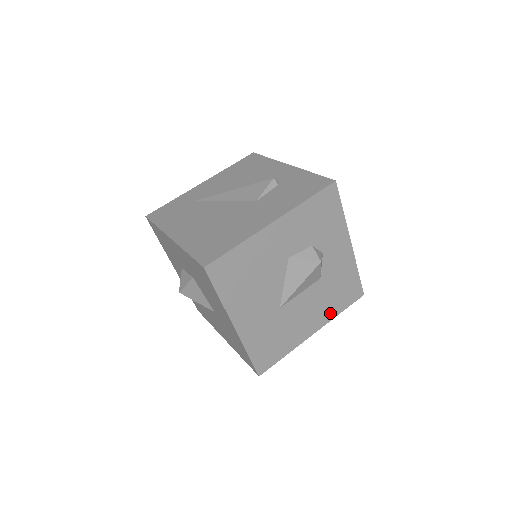
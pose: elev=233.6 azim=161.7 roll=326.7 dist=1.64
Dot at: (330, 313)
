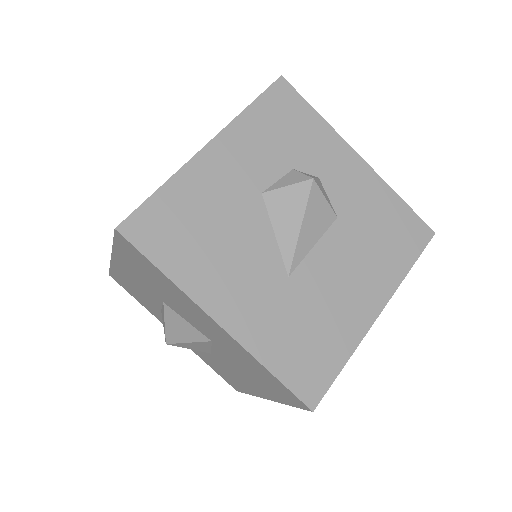
Dot at: (390, 273)
